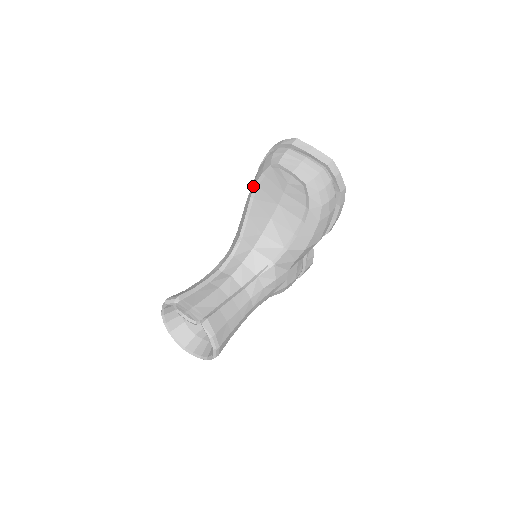
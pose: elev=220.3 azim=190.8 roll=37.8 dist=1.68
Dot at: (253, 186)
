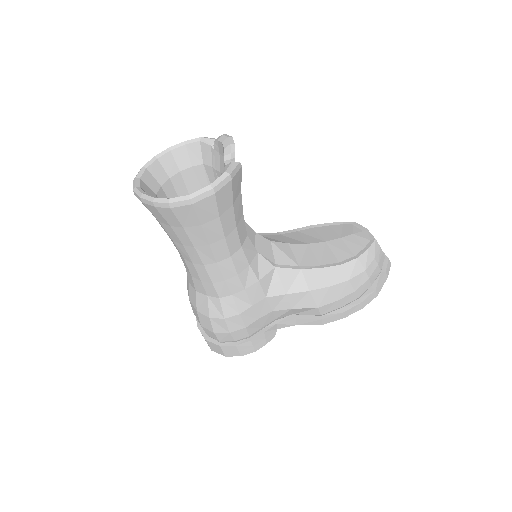
Dot at: (305, 227)
